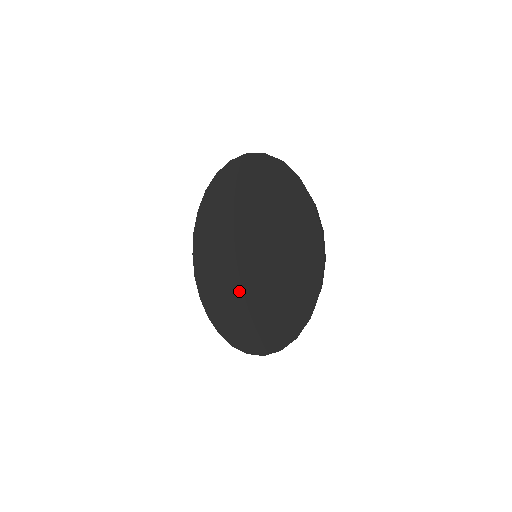
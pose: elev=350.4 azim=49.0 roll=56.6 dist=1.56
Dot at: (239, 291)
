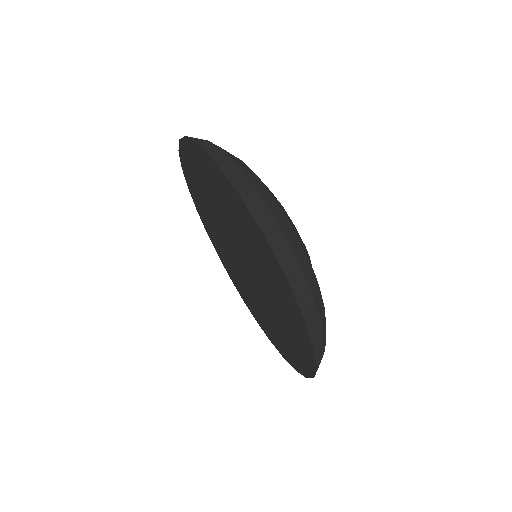
Dot at: (252, 295)
